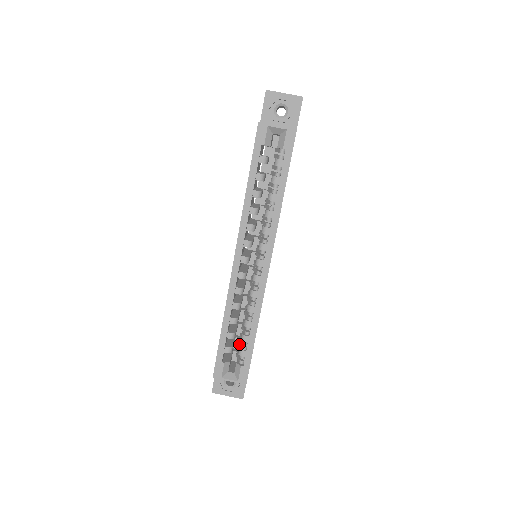
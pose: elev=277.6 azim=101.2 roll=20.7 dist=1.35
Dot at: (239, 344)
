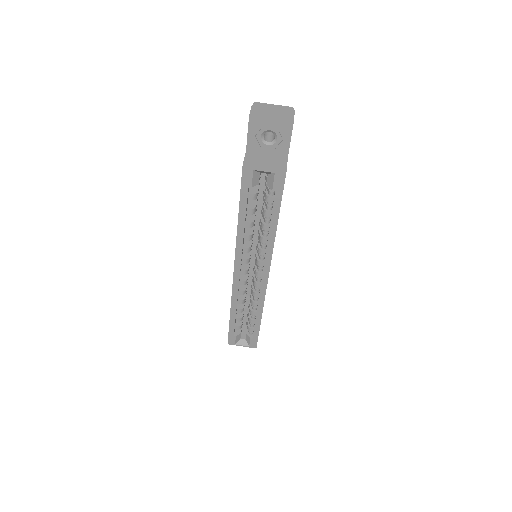
Dot at: occluded
